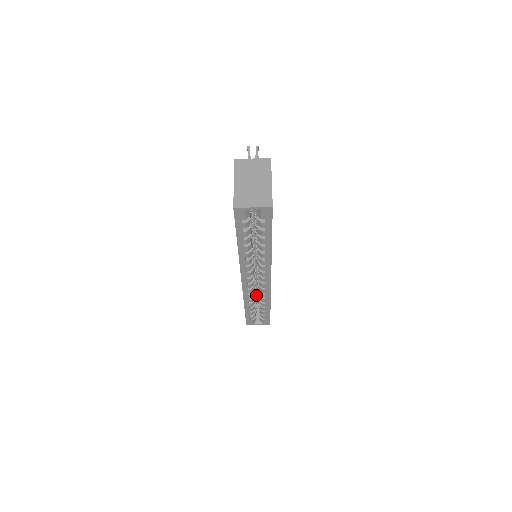
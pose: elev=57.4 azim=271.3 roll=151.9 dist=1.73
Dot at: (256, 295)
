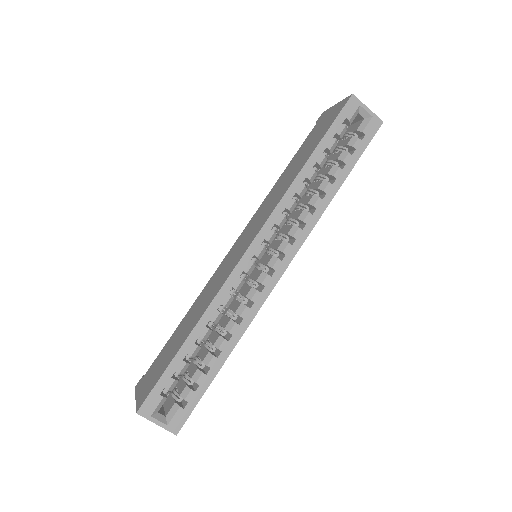
Dot at: occluded
